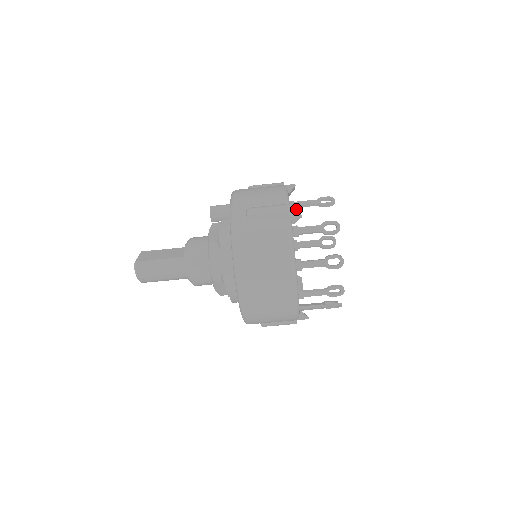
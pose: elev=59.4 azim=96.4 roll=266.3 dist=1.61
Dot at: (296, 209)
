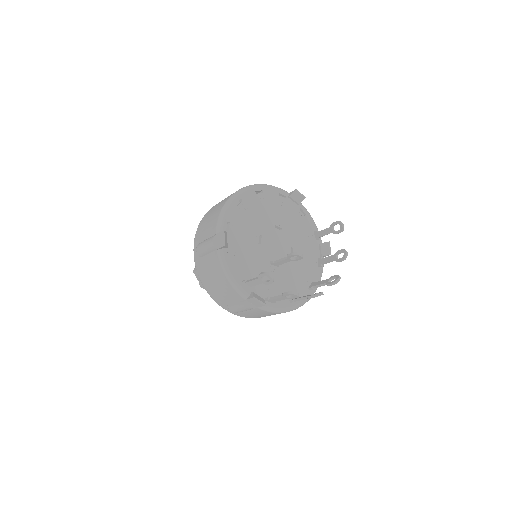
Dot at: (256, 302)
